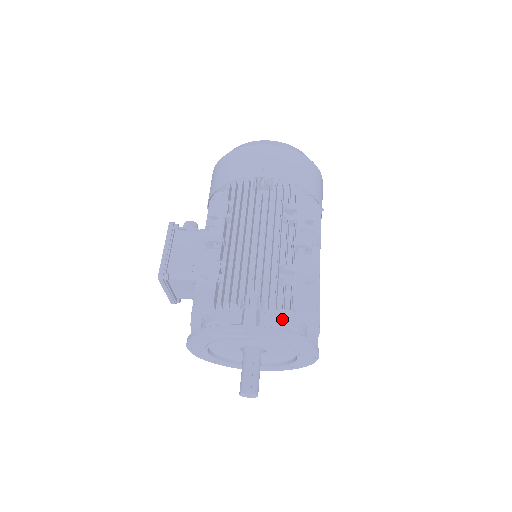
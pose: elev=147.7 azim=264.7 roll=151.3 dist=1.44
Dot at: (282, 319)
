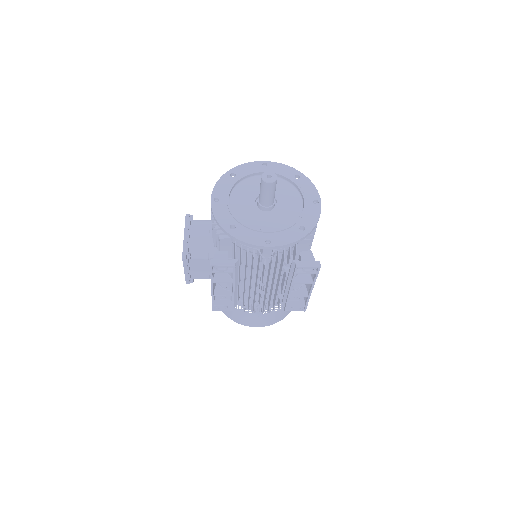
Dot at: occluded
